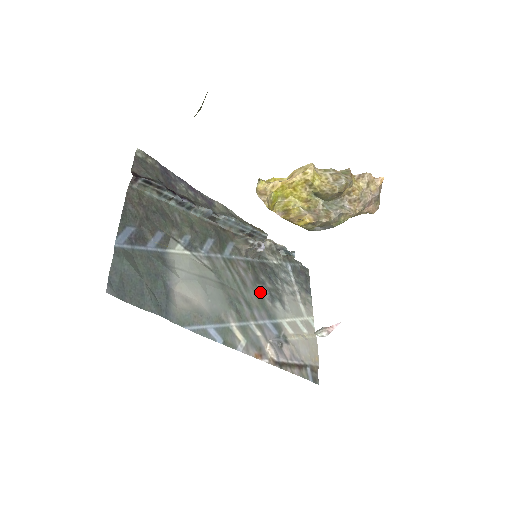
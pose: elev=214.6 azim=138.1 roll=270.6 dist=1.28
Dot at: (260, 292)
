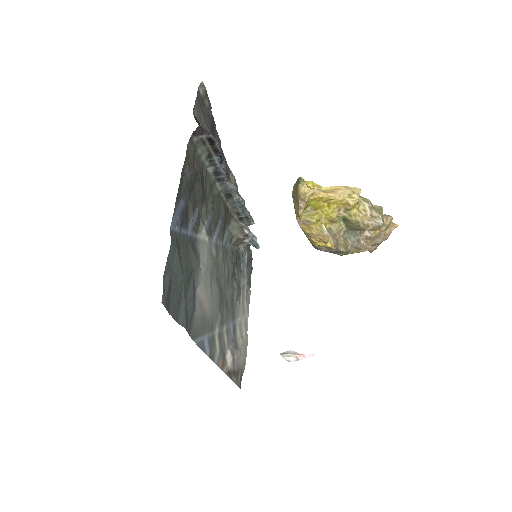
Dot at: (233, 289)
